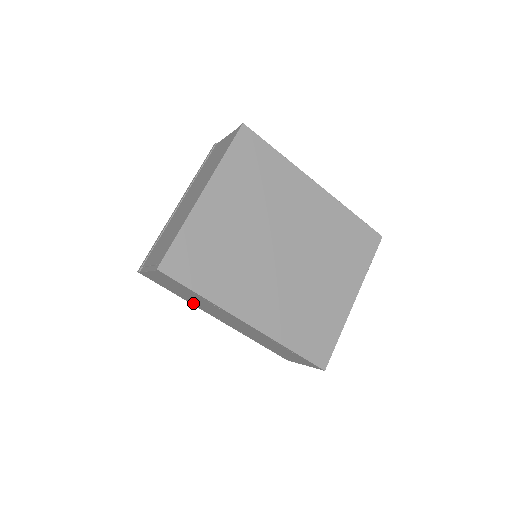
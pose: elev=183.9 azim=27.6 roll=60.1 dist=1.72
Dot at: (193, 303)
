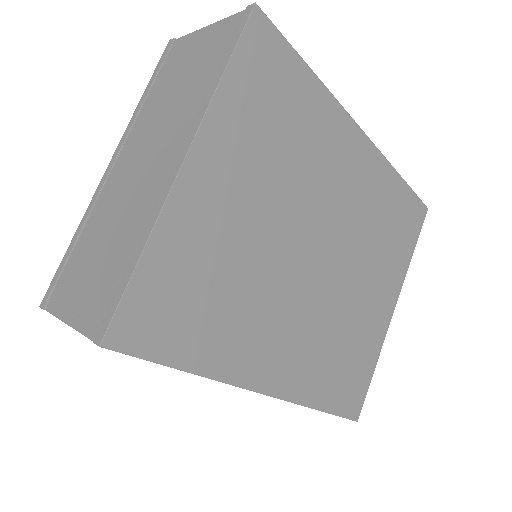
Dot at: occluded
